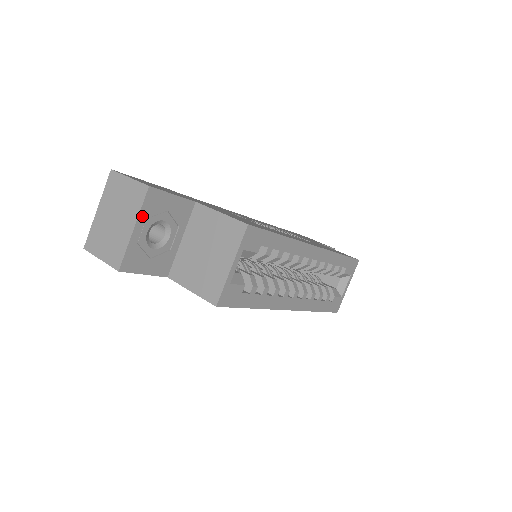
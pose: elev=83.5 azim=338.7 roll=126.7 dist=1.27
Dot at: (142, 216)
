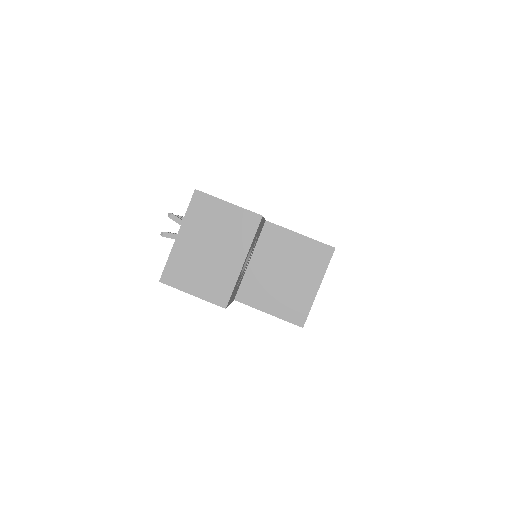
Dot at: (250, 247)
